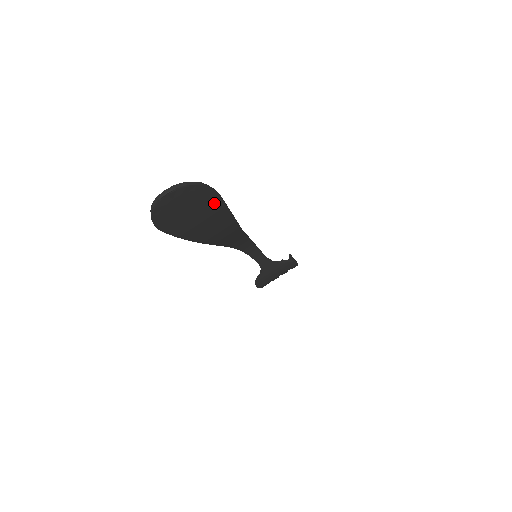
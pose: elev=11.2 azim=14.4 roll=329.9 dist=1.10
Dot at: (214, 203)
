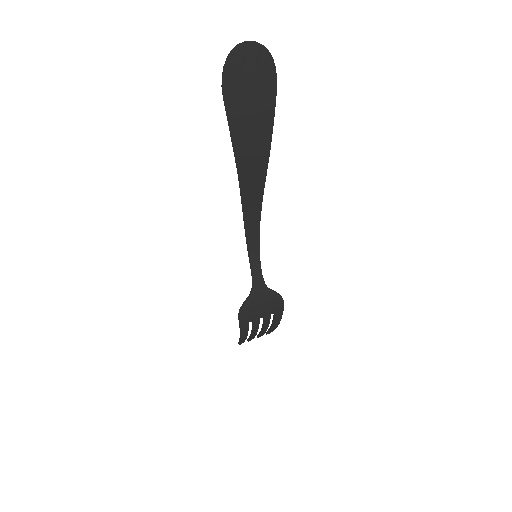
Dot at: (269, 94)
